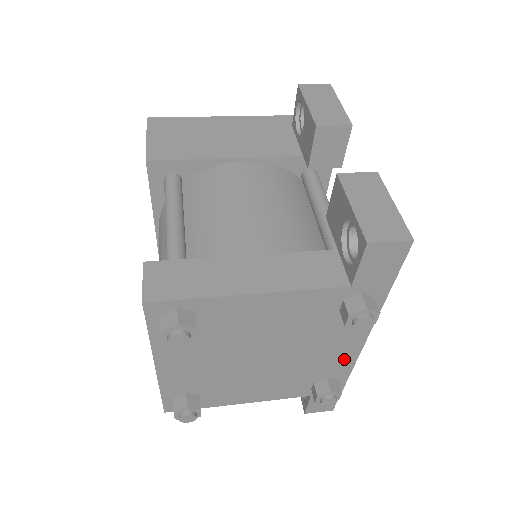
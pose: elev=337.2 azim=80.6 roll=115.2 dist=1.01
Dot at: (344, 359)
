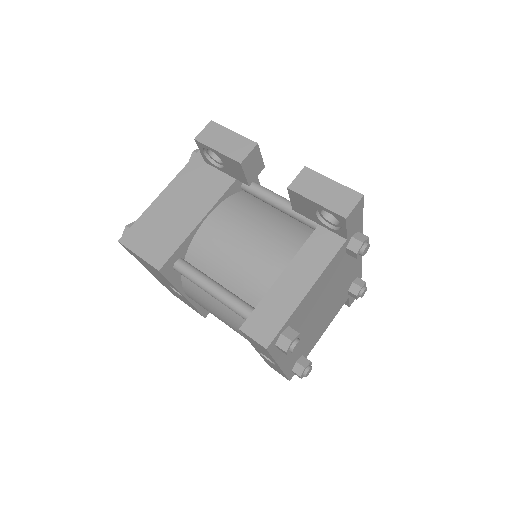
Dot at: (356, 267)
